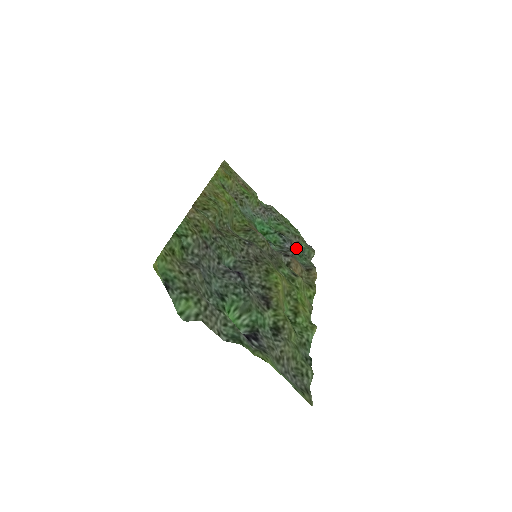
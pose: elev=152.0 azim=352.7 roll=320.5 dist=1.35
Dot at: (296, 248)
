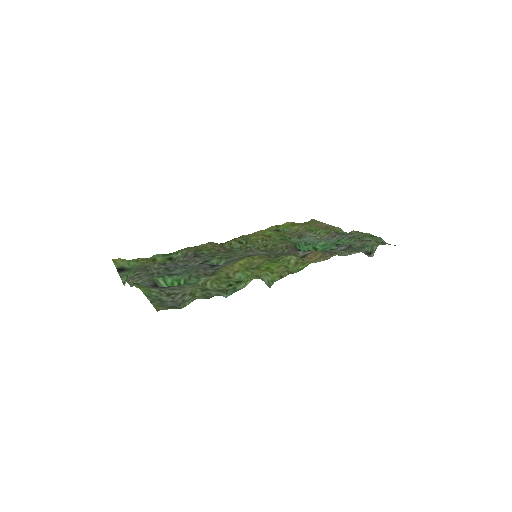
Dot at: (355, 249)
